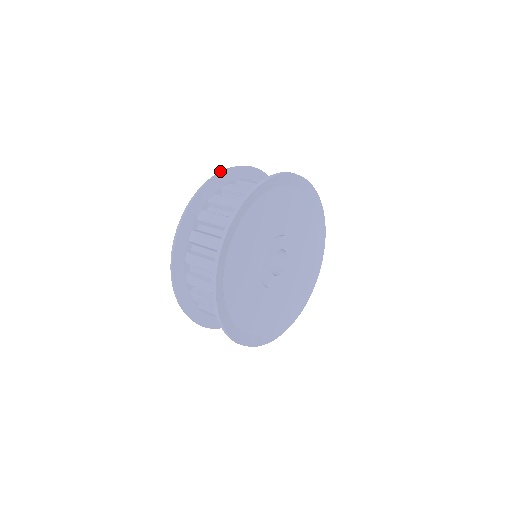
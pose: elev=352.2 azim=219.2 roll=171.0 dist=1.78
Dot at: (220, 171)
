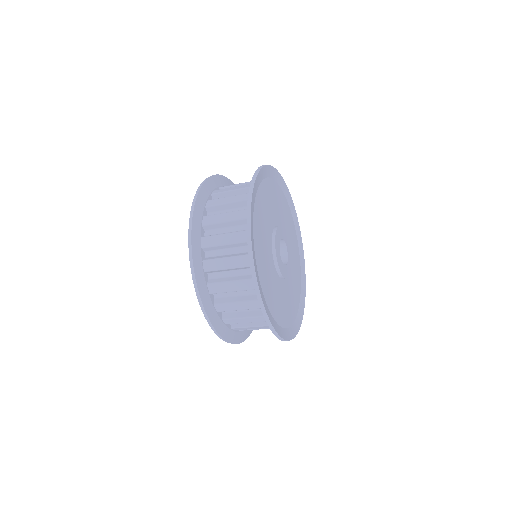
Dot at: (196, 192)
